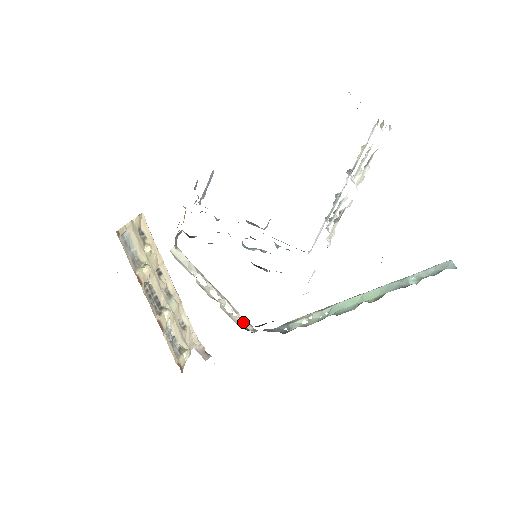
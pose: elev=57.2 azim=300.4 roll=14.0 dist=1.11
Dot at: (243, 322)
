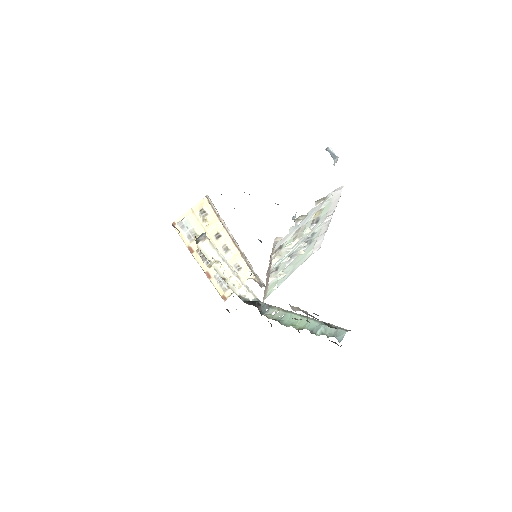
Dot at: (247, 293)
